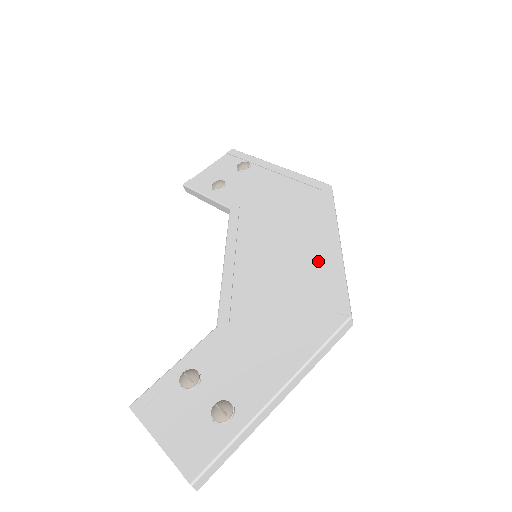
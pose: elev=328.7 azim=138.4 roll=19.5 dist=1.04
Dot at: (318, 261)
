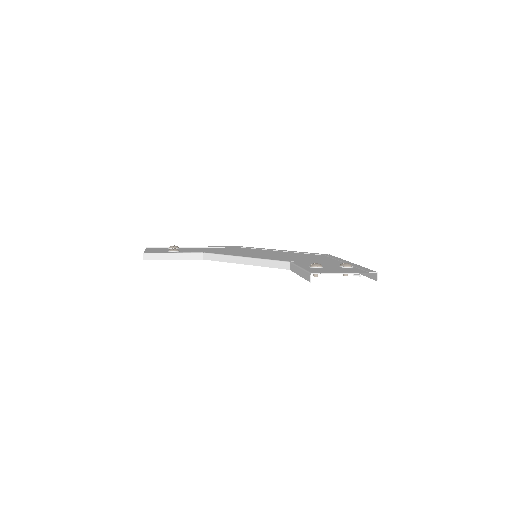
Dot at: occluded
